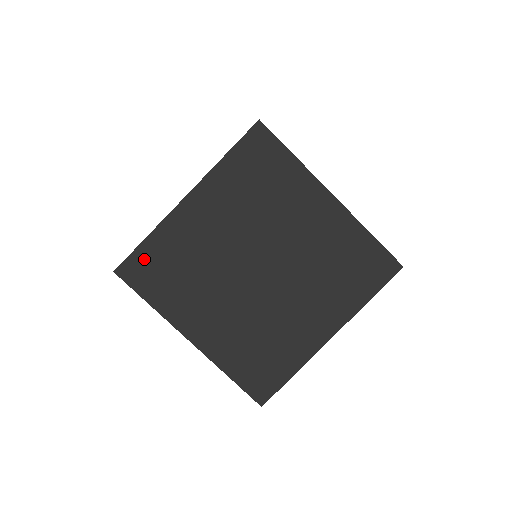
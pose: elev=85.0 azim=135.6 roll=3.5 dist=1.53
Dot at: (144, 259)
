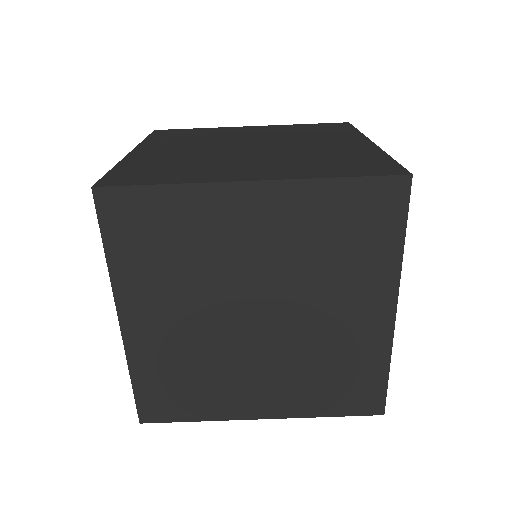
Dot at: (141, 205)
